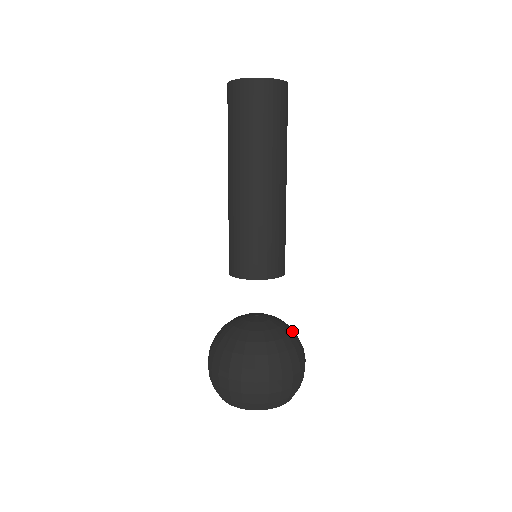
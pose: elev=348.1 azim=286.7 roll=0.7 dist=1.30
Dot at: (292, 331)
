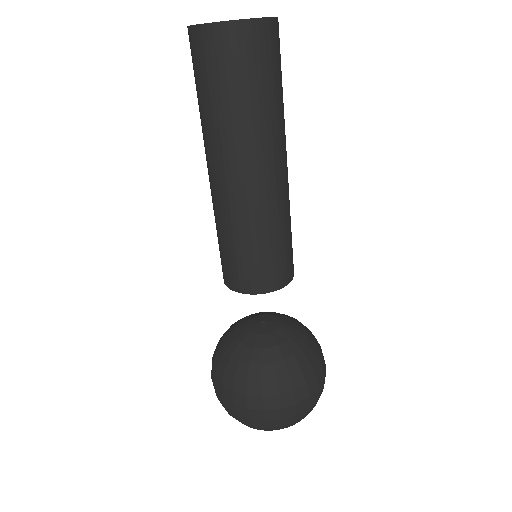
Dot at: (292, 357)
